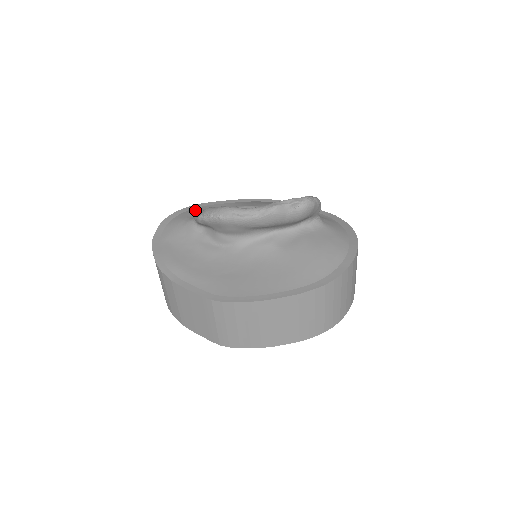
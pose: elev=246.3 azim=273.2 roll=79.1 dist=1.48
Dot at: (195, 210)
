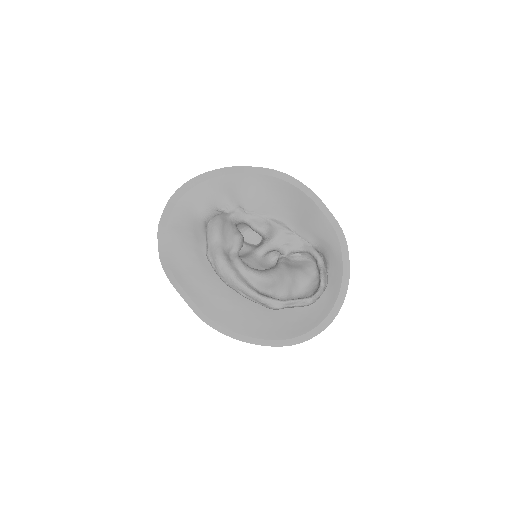
Dot at: (212, 187)
